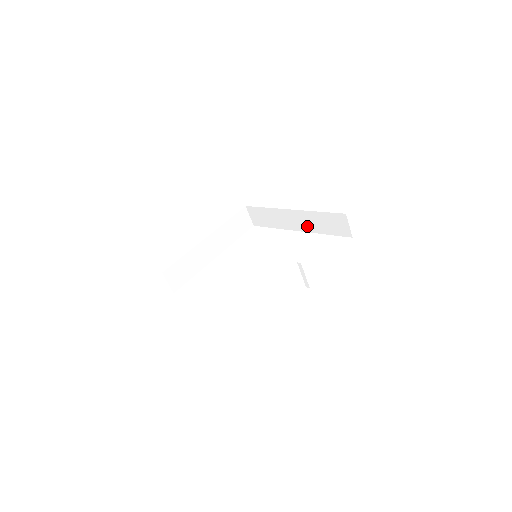
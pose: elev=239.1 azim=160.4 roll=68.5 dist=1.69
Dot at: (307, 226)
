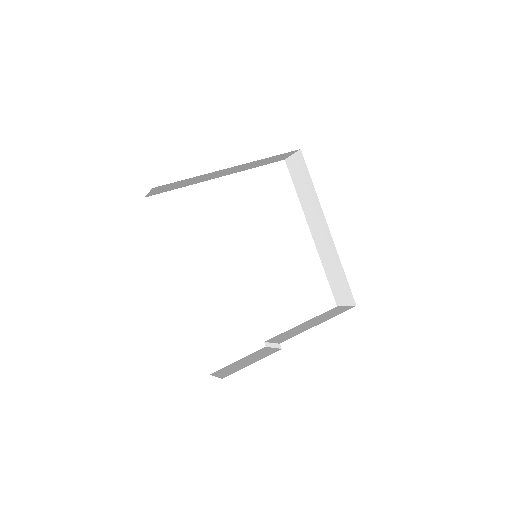
Dot at: (322, 248)
